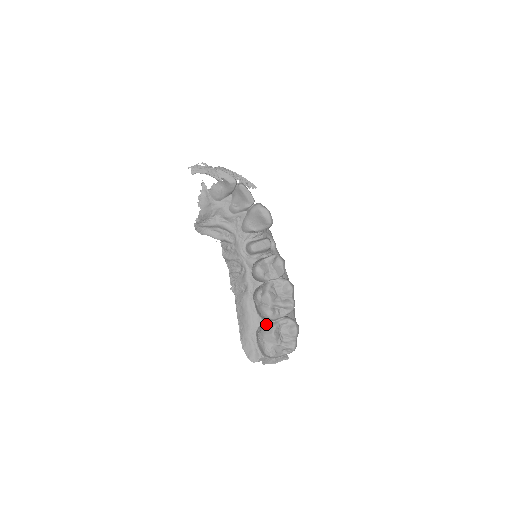
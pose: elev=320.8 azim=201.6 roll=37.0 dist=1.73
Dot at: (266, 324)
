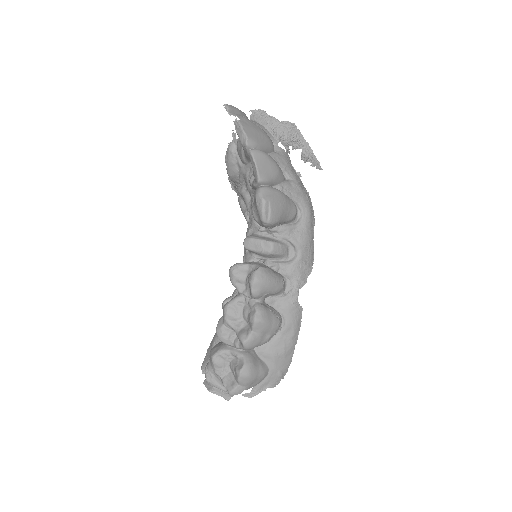
Dot at: occluded
